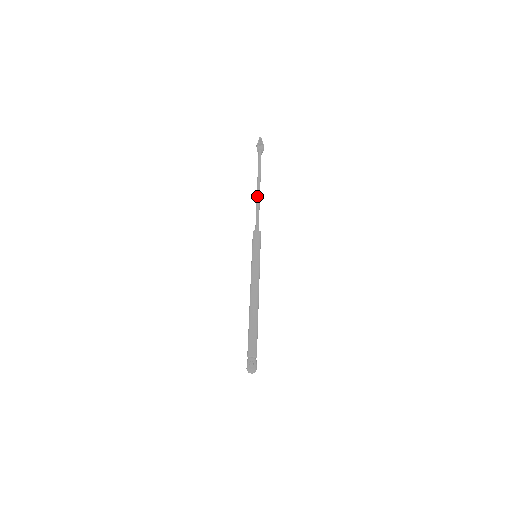
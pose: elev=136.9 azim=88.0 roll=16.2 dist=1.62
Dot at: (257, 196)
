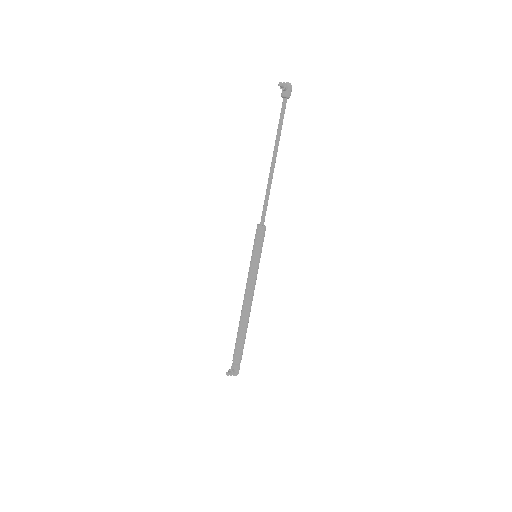
Dot at: (269, 174)
